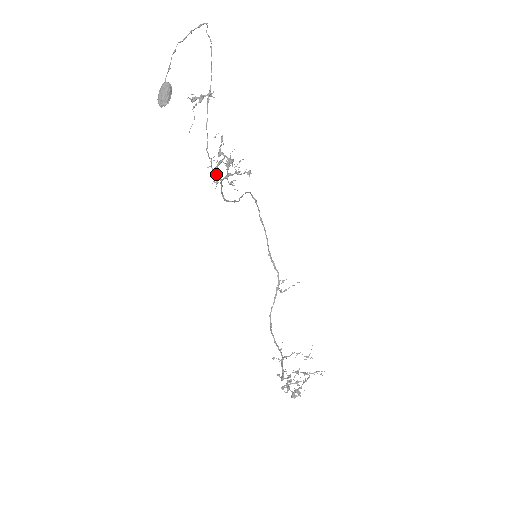
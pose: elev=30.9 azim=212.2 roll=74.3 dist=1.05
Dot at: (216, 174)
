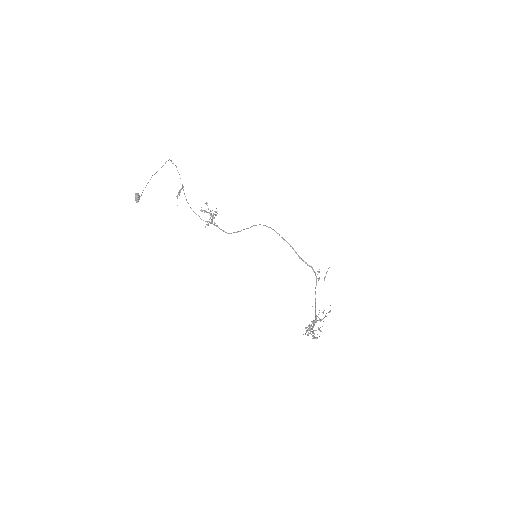
Dot at: (205, 221)
